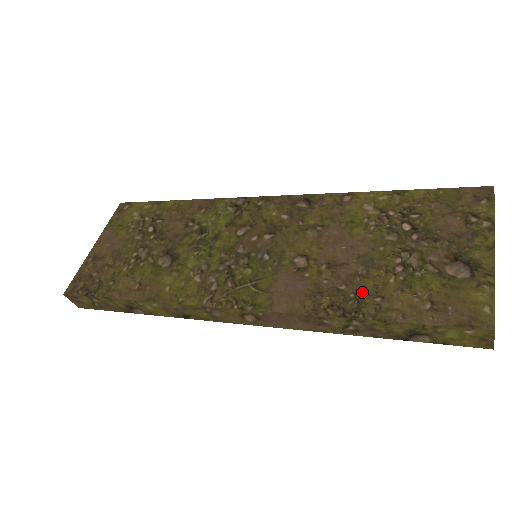
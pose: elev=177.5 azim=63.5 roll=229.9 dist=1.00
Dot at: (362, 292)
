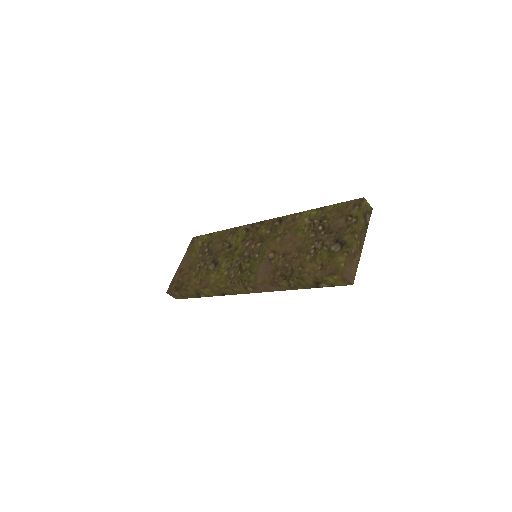
Dot at: (295, 266)
